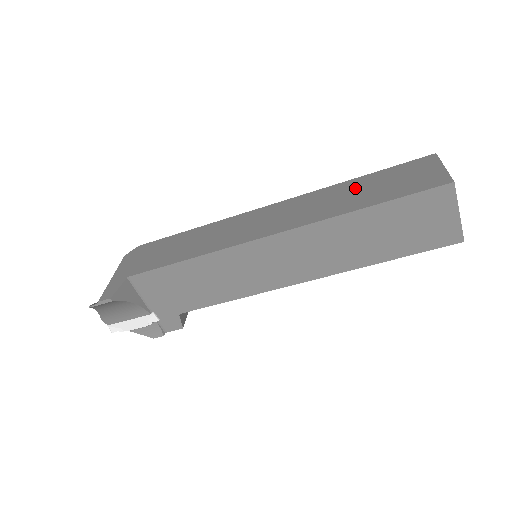
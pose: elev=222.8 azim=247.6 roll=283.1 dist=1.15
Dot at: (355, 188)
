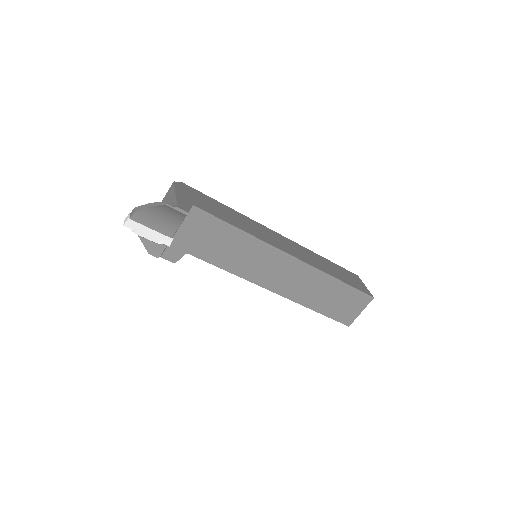
Dot at: (327, 264)
